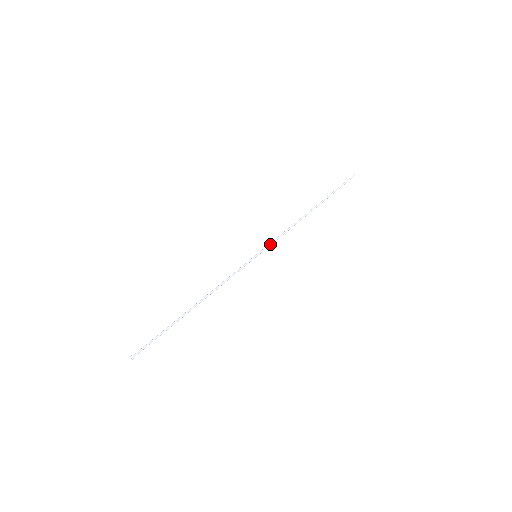
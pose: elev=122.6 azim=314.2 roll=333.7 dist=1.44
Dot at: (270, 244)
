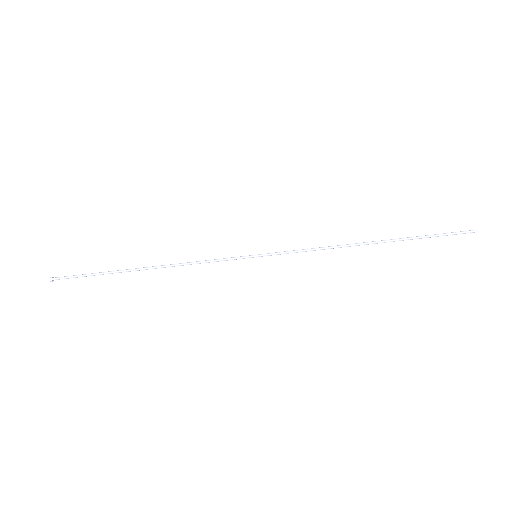
Dot at: (284, 252)
